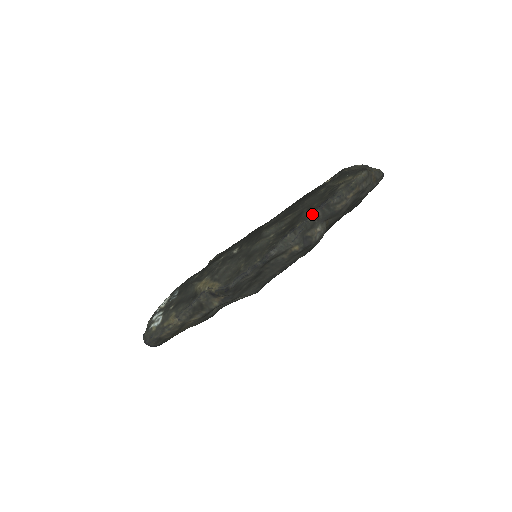
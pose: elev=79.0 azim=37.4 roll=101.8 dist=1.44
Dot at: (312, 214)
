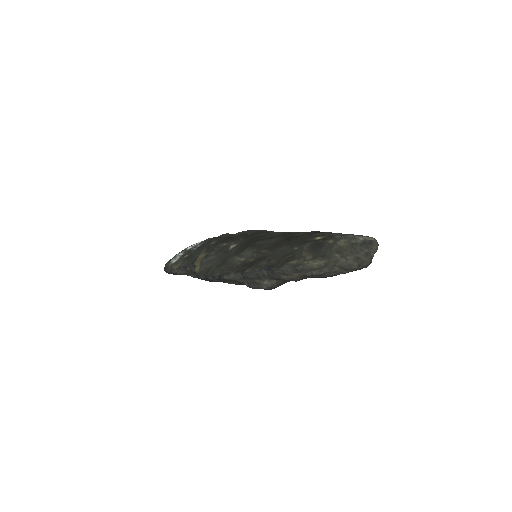
Dot at: (260, 269)
